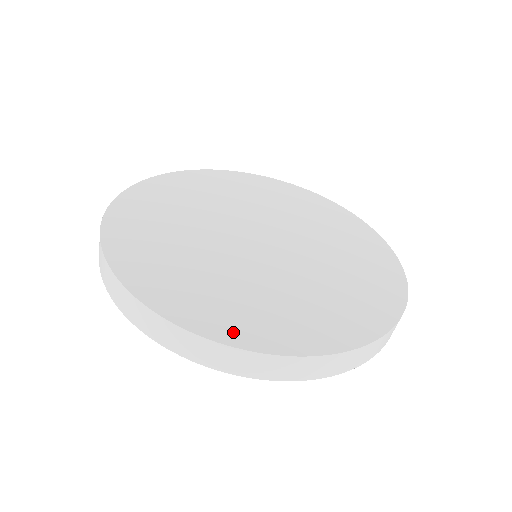
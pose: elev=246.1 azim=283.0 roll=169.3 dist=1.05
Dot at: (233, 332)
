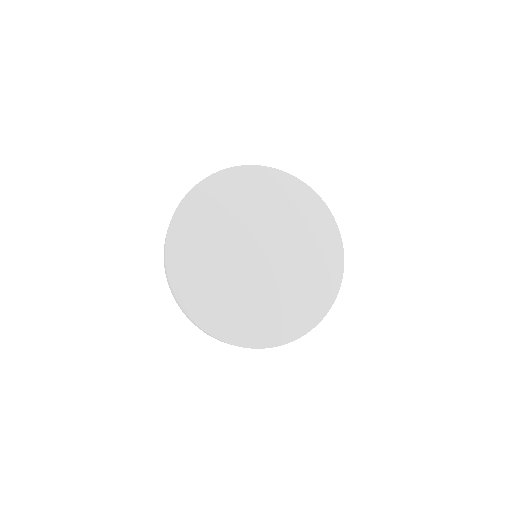
Dot at: (218, 329)
